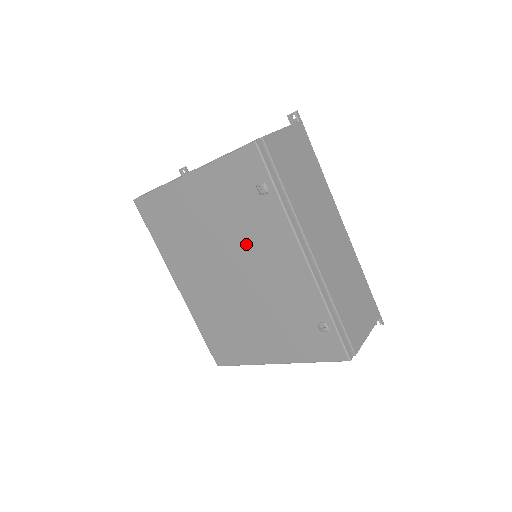
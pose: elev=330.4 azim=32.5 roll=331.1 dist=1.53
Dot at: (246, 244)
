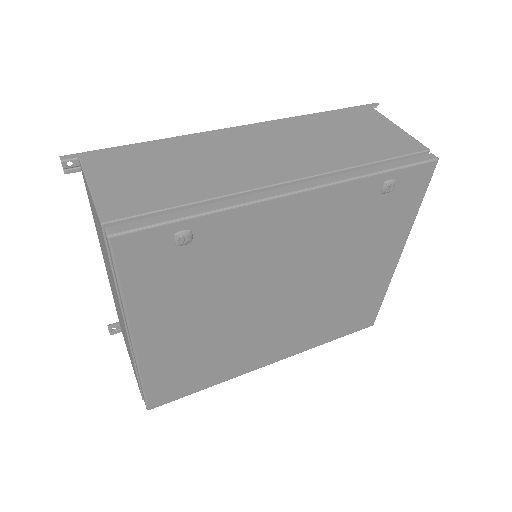
Dot at: (251, 273)
